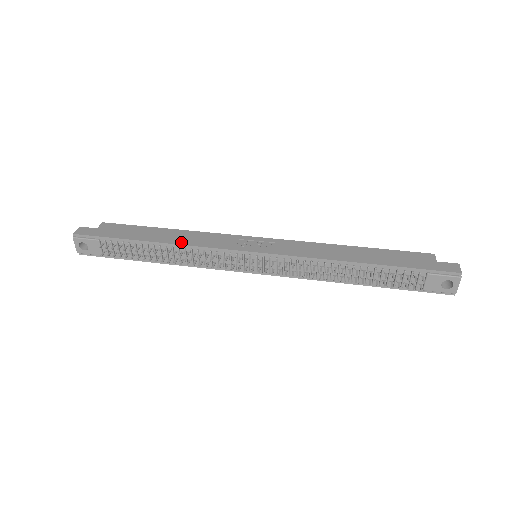
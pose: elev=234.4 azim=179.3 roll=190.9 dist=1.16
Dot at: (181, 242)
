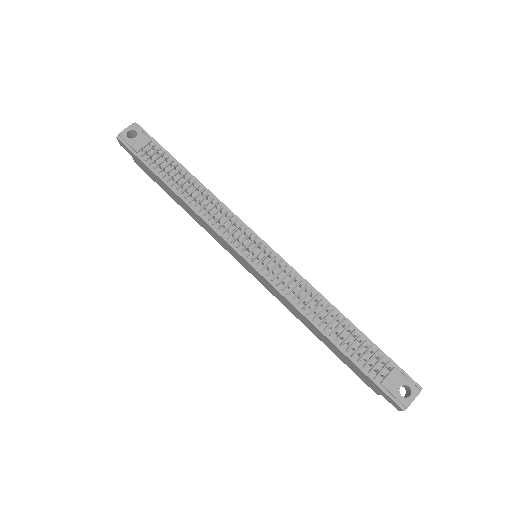
Dot at: (213, 195)
